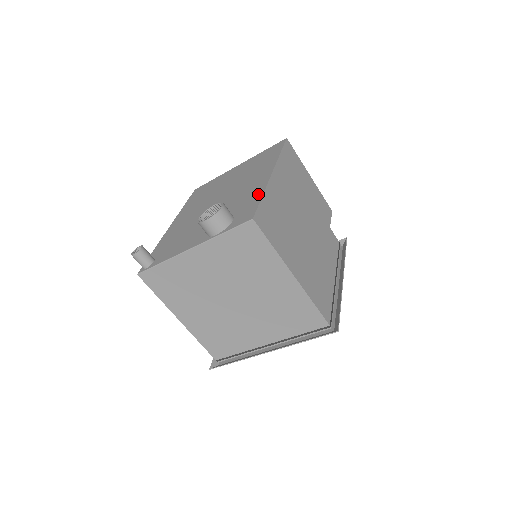
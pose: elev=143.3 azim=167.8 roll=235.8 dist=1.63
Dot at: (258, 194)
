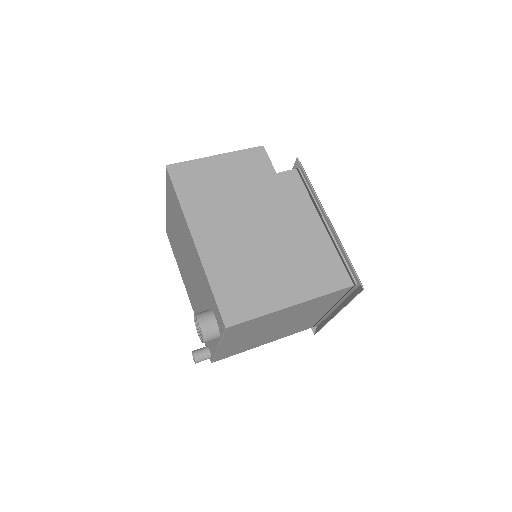
Dot at: (206, 282)
